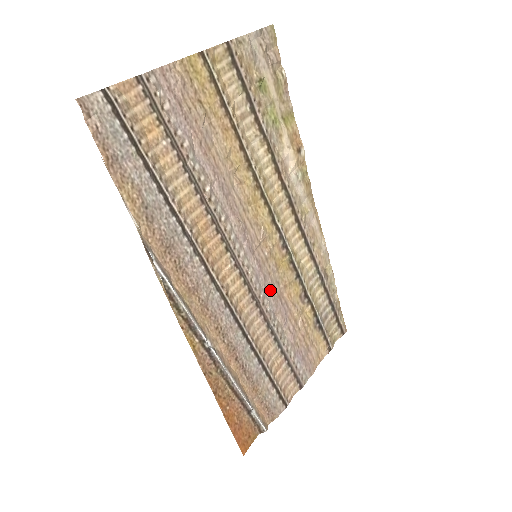
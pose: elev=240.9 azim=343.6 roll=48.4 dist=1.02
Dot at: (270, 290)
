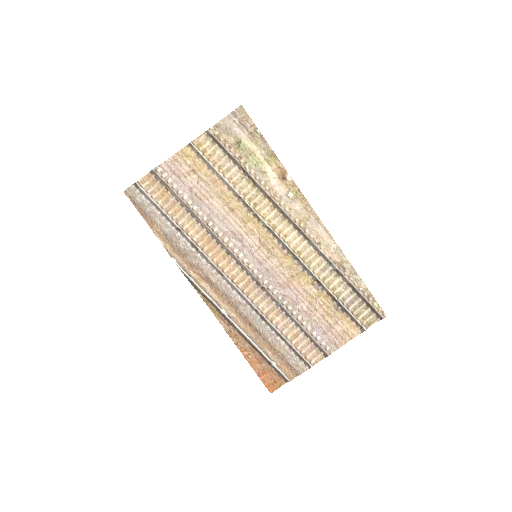
Dot at: (275, 279)
